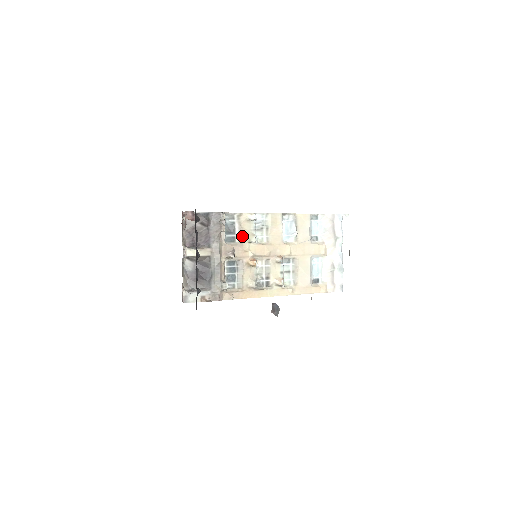
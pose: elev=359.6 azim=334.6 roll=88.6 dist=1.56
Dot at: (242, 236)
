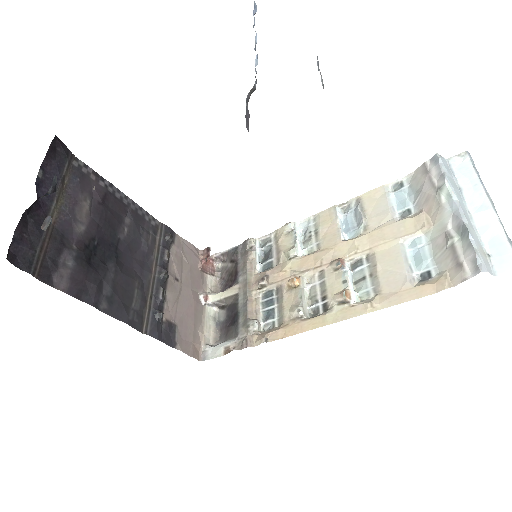
Dot at: (280, 256)
